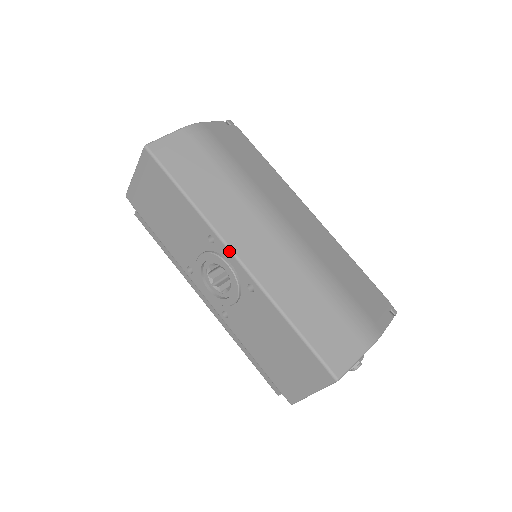
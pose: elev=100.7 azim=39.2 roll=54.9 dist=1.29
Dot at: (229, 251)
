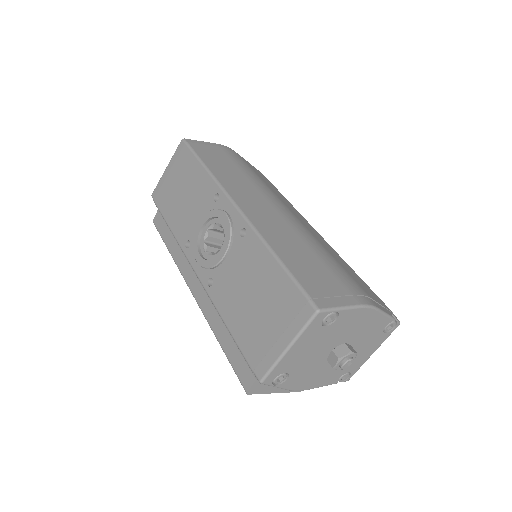
Dot at: (230, 201)
